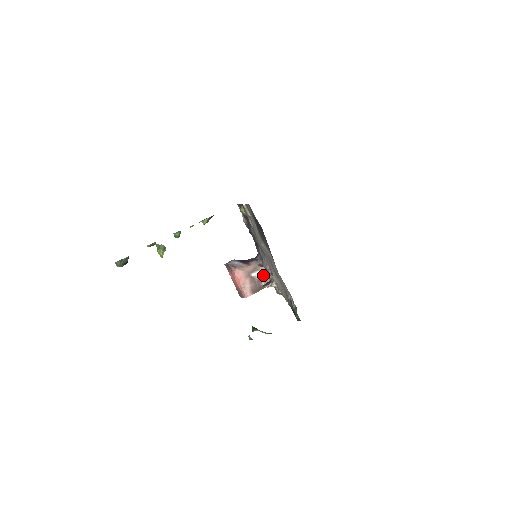
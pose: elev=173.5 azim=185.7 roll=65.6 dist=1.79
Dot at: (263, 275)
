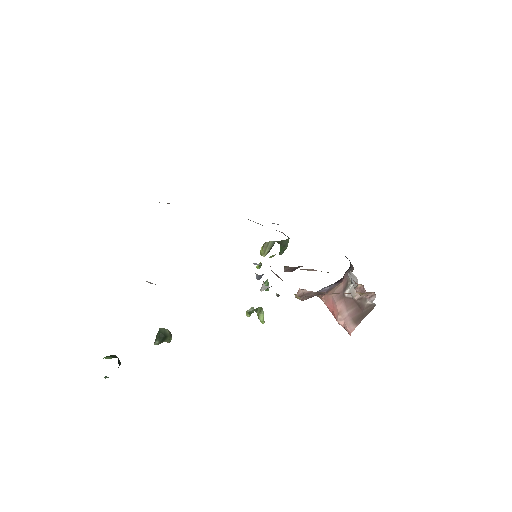
Dot at: (355, 286)
